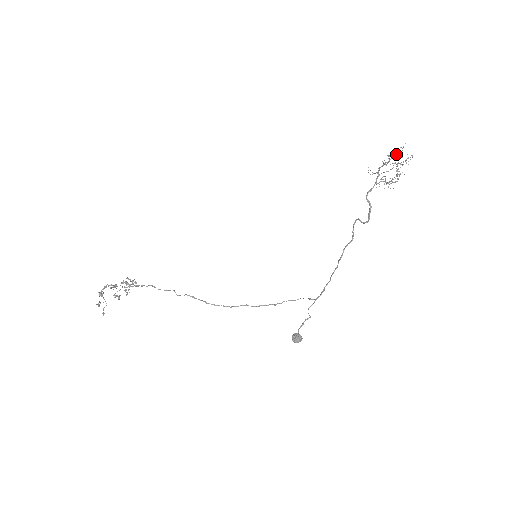
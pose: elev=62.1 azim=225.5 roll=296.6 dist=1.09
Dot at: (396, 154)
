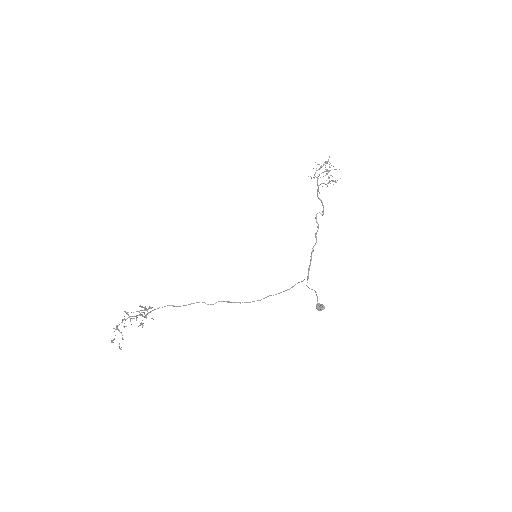
Dot at: (325, 163)
